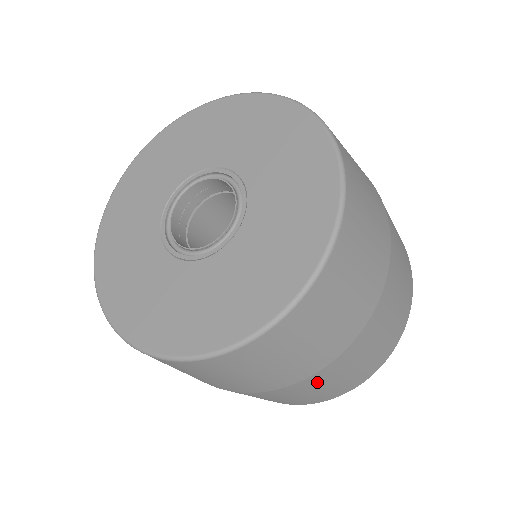
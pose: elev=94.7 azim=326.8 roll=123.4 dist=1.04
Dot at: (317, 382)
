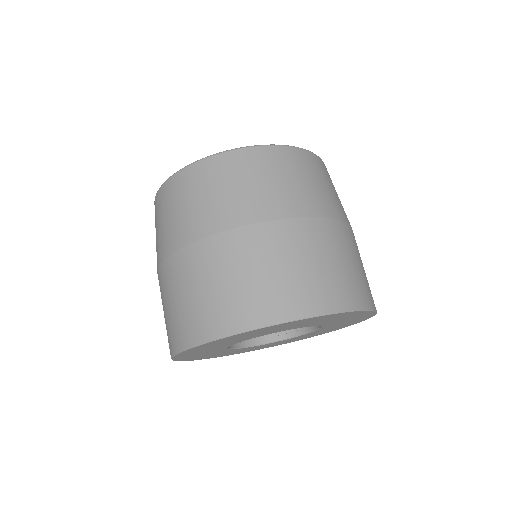
Dot at: (211, 259)
